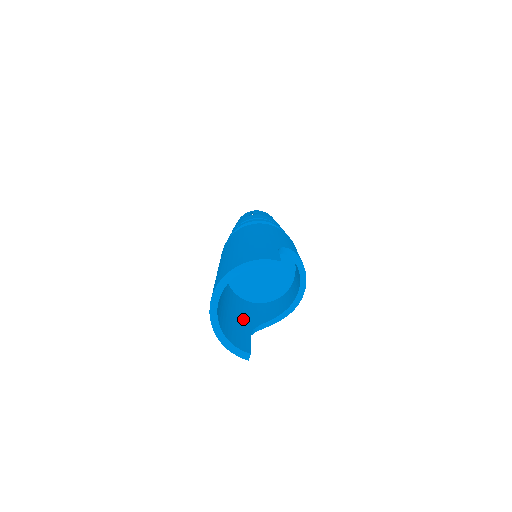
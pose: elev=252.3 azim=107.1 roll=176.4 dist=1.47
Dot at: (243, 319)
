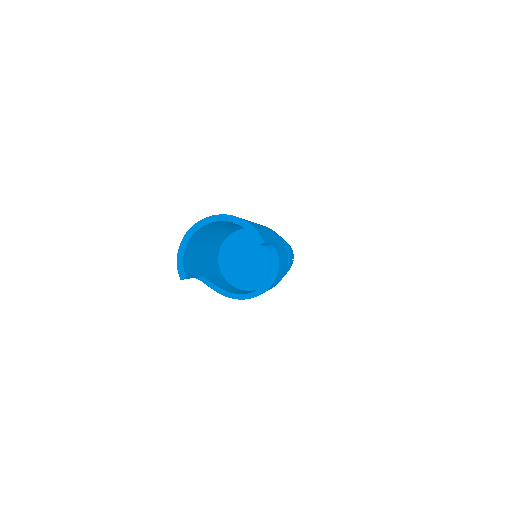
Dot at: (205, 267)
